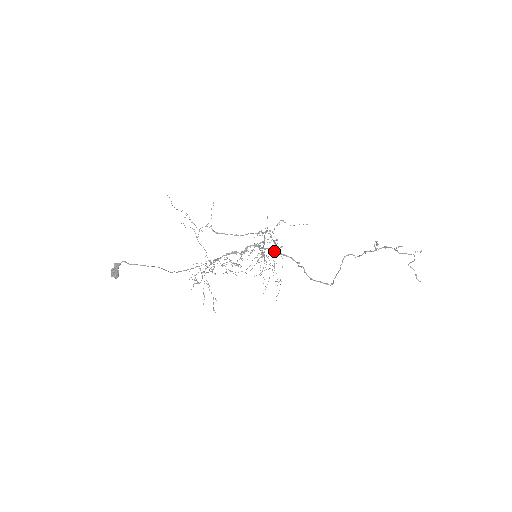
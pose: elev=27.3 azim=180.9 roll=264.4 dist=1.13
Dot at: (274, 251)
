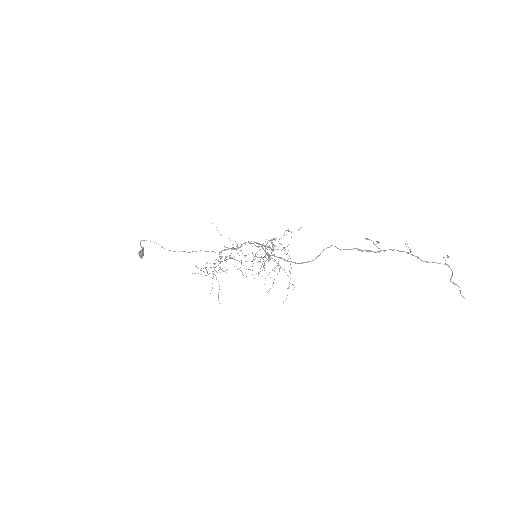
Dot at: (258, 243)
